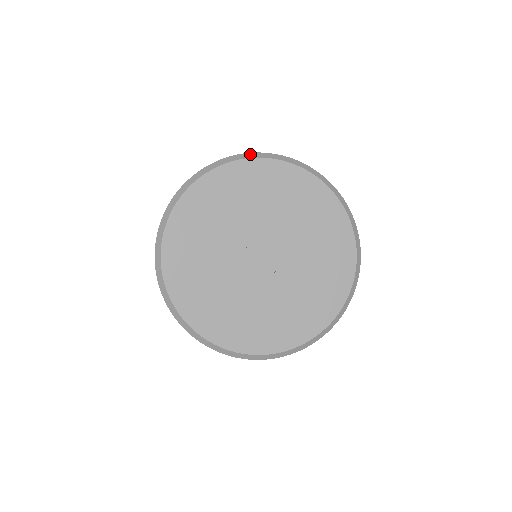
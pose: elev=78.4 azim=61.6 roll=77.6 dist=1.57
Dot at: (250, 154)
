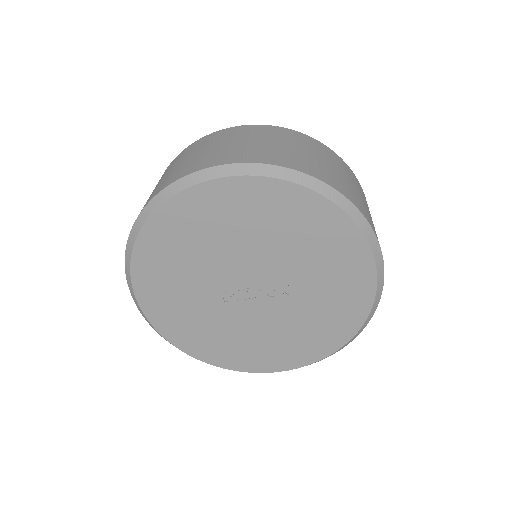
Dot at: (151, 204)
